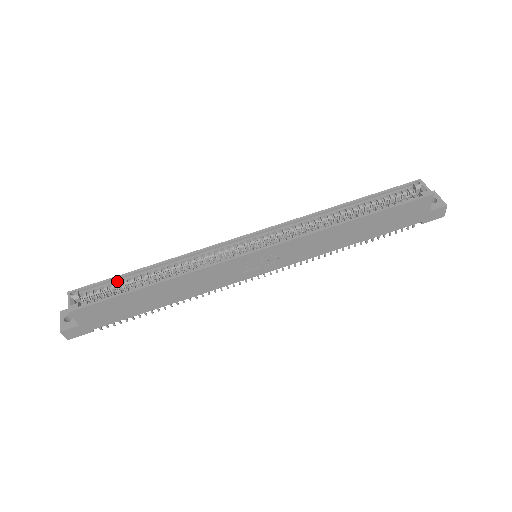
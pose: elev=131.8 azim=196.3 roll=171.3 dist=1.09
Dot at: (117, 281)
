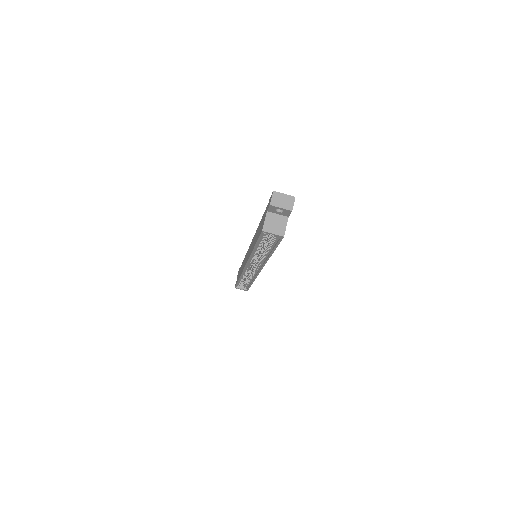
Dot at: occluded
